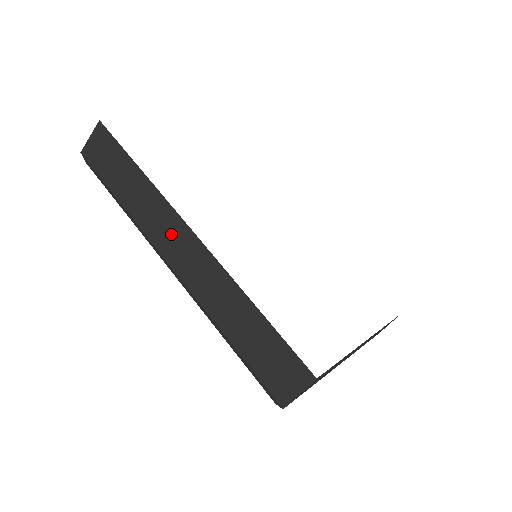
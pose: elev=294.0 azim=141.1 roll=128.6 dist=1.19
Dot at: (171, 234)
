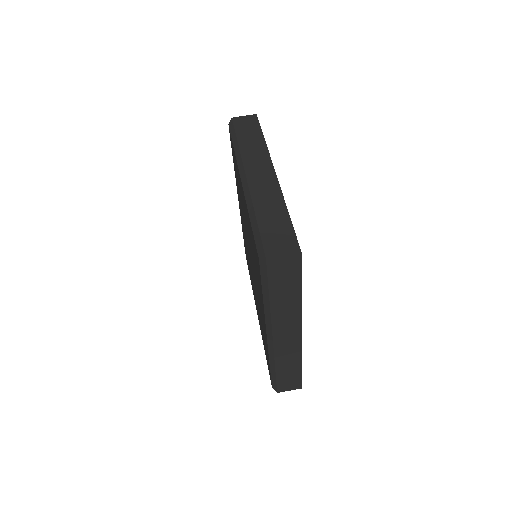
Dot at: (260, 165)
